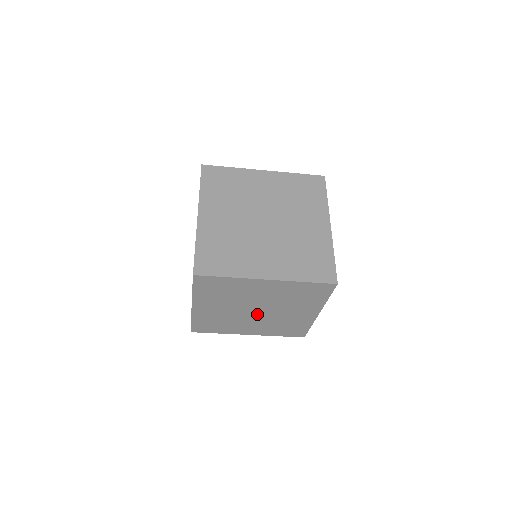
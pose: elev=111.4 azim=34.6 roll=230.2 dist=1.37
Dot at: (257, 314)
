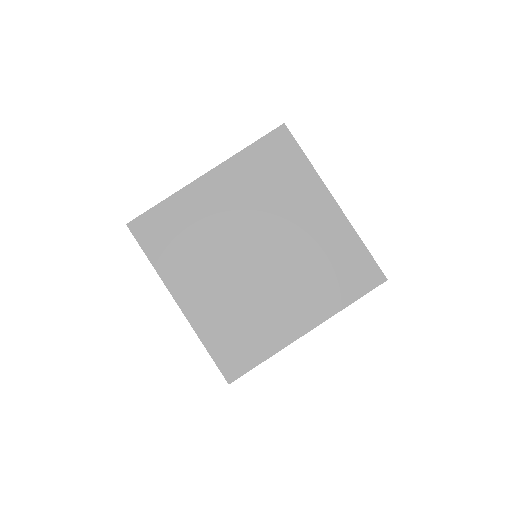
Dot at: occluded
